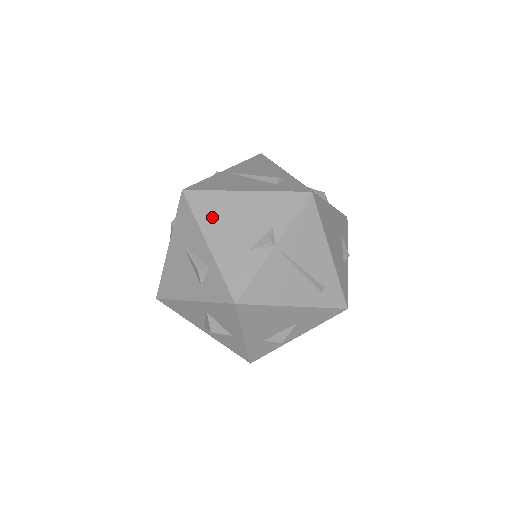
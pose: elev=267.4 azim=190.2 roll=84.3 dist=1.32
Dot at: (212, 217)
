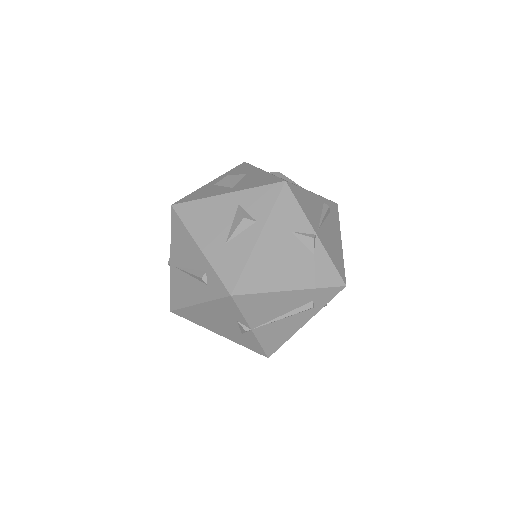
Dot at: (202, 322)
